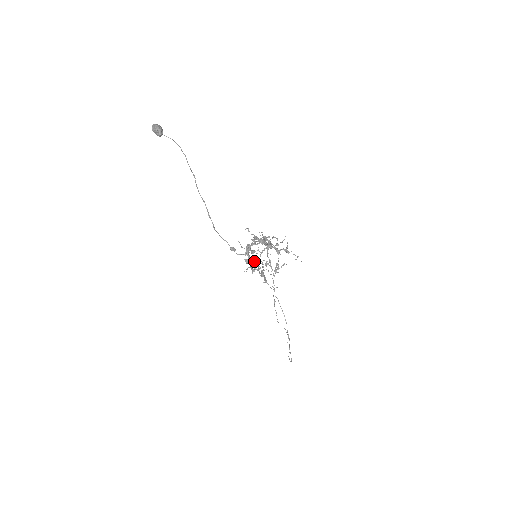
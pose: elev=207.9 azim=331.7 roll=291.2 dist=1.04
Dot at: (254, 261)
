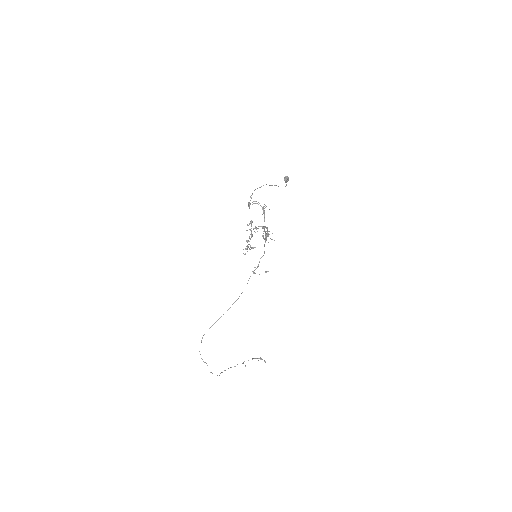
Dot at: (252, 221)
